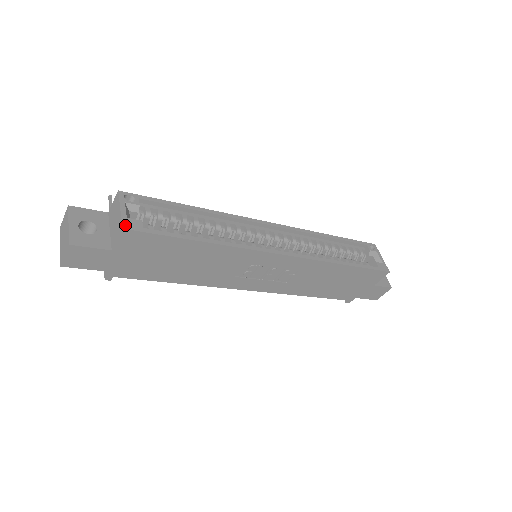
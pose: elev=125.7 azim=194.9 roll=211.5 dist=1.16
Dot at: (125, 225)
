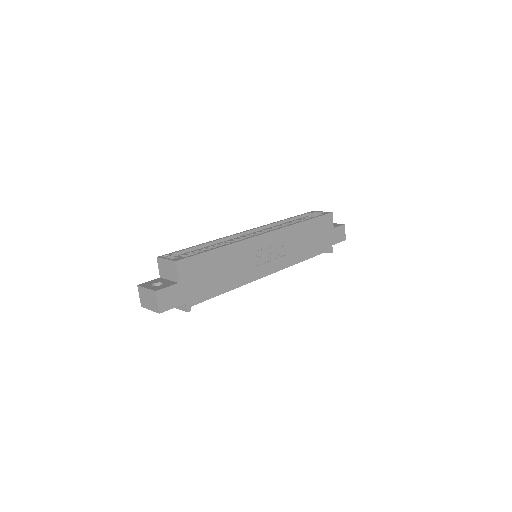
Dot at: (175, 260)
